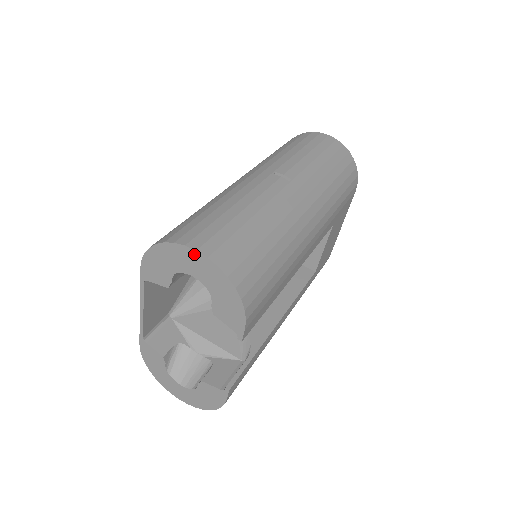
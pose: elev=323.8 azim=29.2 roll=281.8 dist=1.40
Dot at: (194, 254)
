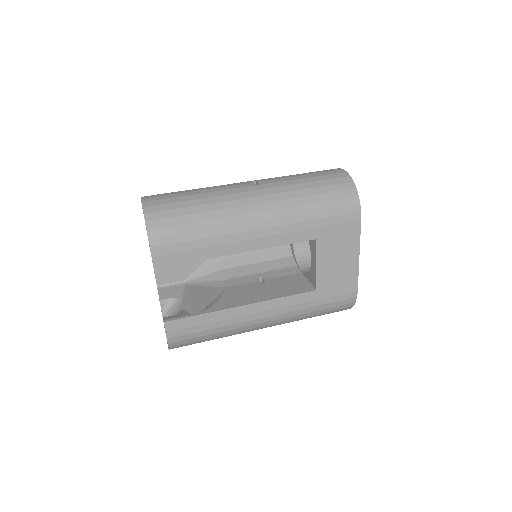
Dot at: occluded
